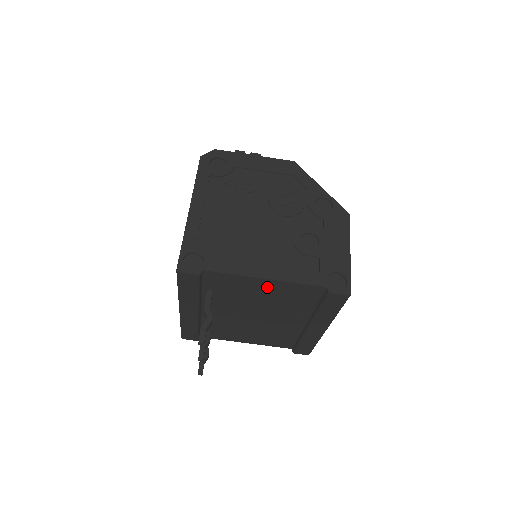
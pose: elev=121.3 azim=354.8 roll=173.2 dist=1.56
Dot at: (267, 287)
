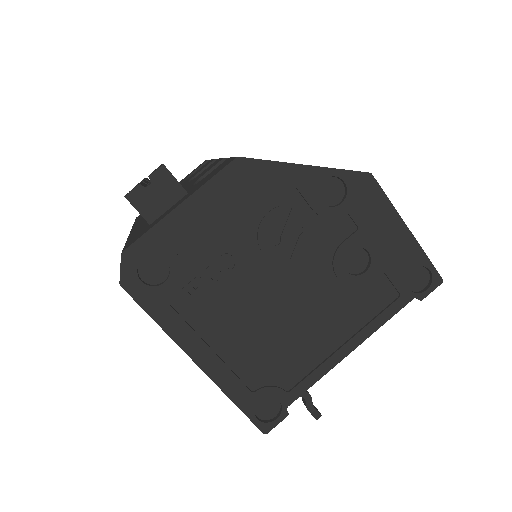
Dot at: occluded
